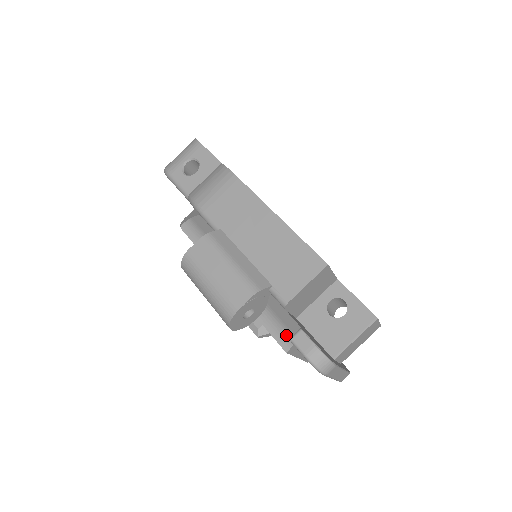
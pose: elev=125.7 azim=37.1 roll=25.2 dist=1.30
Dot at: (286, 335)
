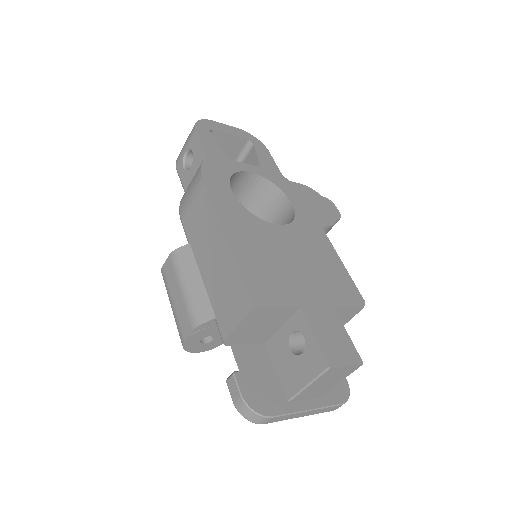
Dot at: occluded
